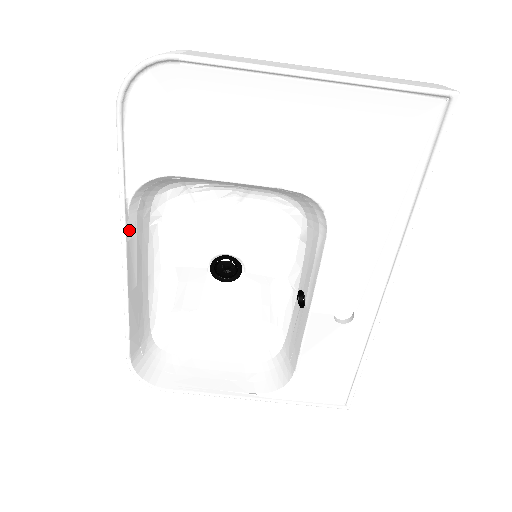
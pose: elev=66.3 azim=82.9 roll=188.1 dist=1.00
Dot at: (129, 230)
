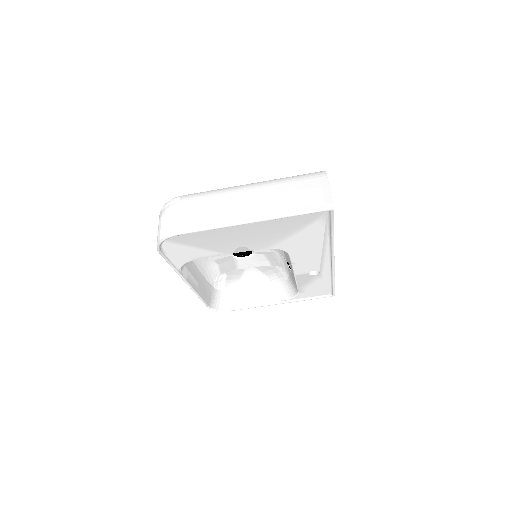
Dot at: (185, 275)
